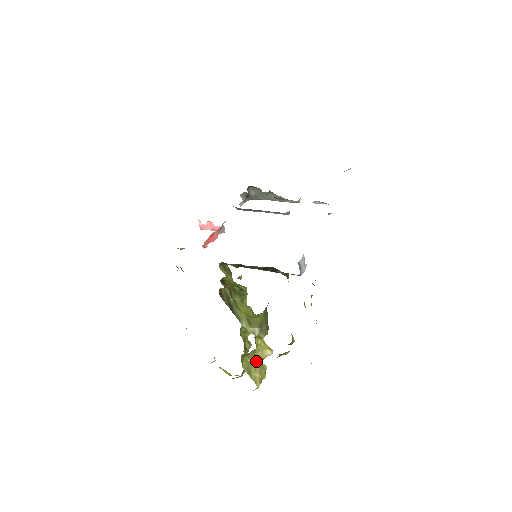
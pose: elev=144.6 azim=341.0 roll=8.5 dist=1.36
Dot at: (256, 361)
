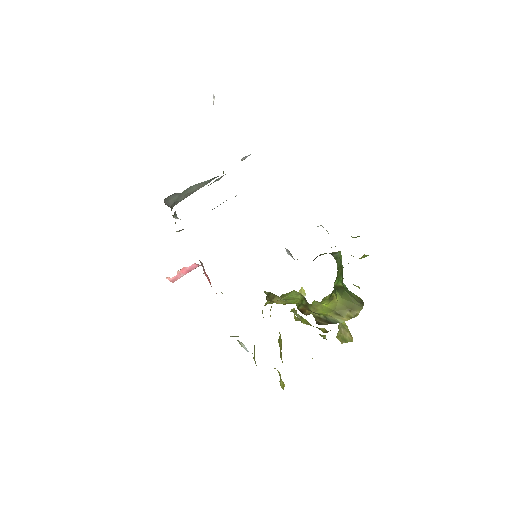
Dot at: (341, 328)
